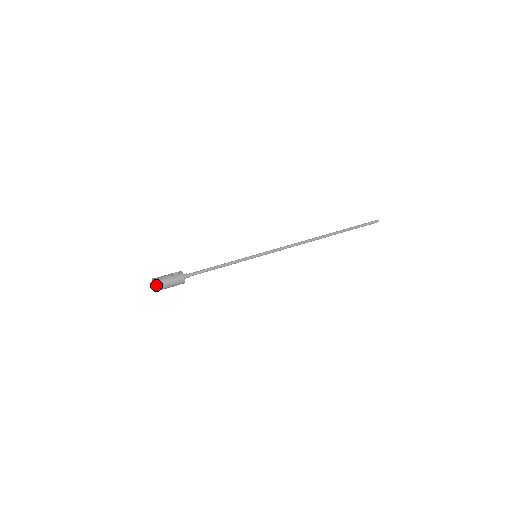
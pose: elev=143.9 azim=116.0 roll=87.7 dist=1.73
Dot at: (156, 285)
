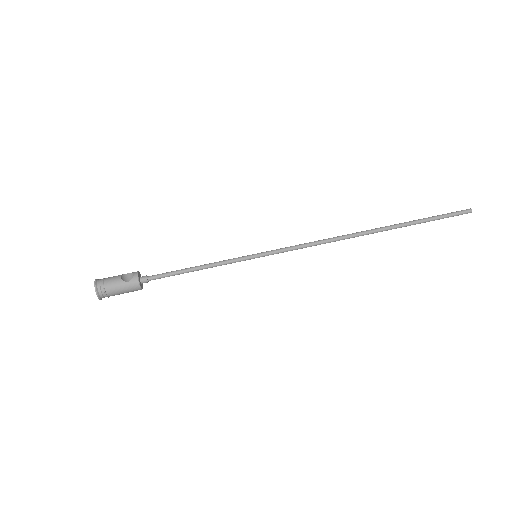
Dot at: (96, 291)
